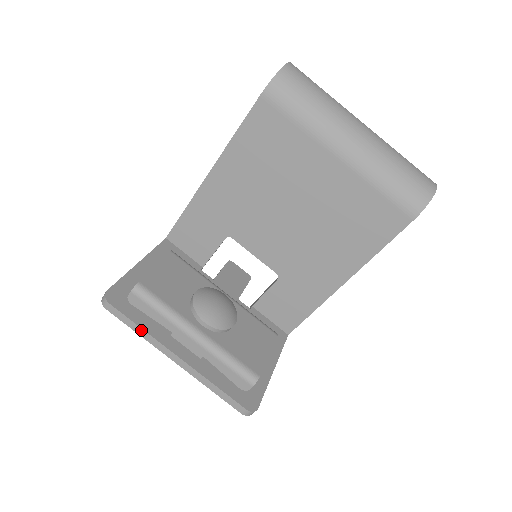
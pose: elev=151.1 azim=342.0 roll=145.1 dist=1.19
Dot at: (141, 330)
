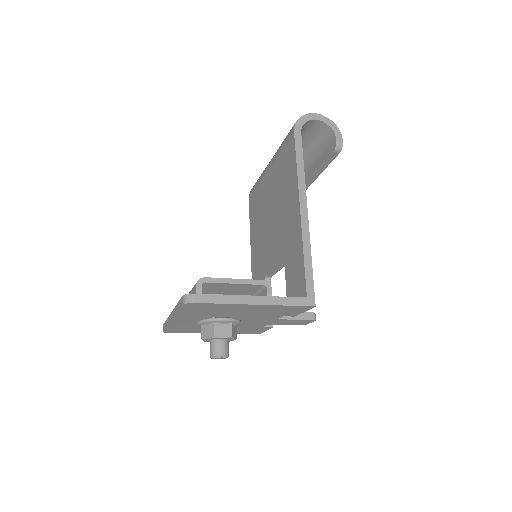
Dot at: occluded
